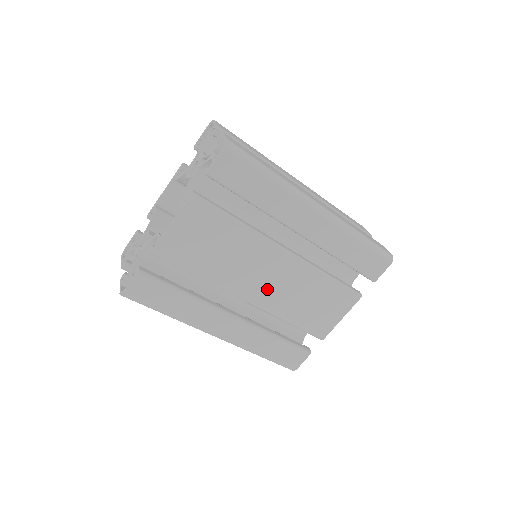
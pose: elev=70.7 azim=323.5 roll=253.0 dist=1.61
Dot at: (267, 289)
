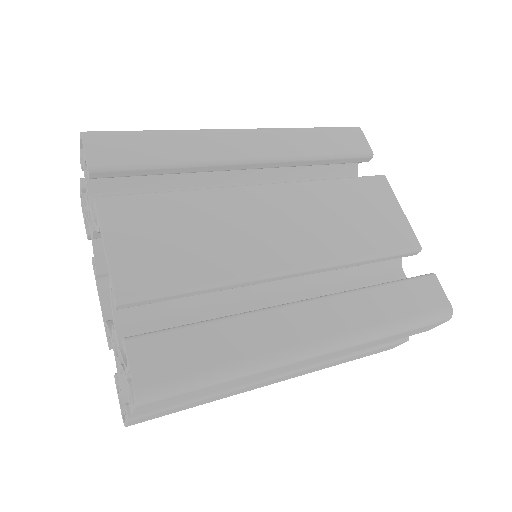
Dot at: (294, 238)
